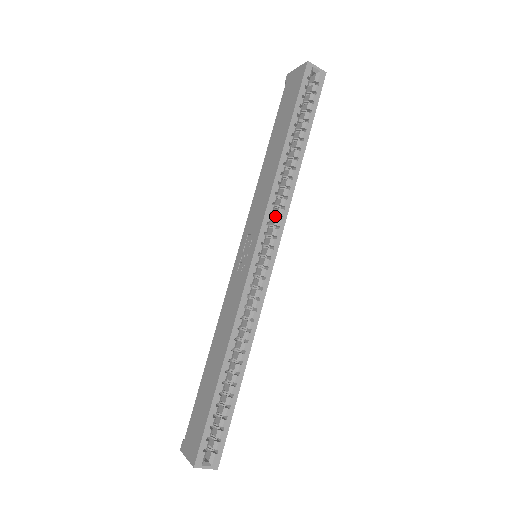
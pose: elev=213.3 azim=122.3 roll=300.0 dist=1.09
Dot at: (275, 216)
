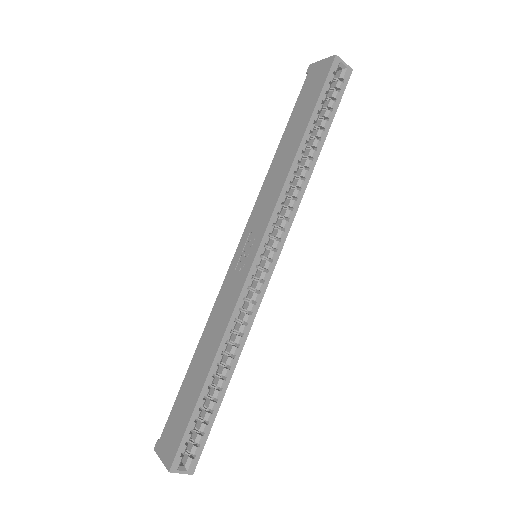
Dot at: (282, 217)
